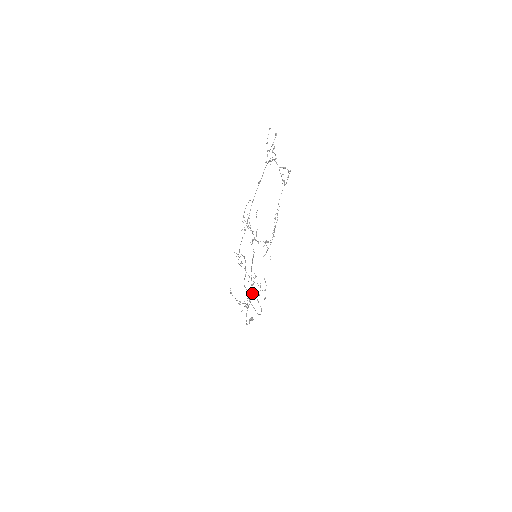
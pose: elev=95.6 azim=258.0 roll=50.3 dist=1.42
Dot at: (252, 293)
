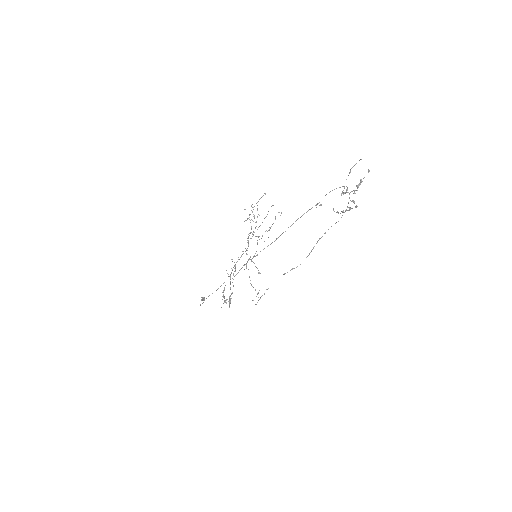
Dot at: (224, 282)
